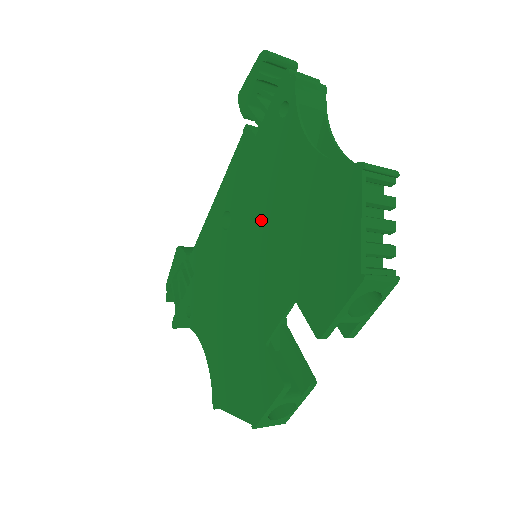
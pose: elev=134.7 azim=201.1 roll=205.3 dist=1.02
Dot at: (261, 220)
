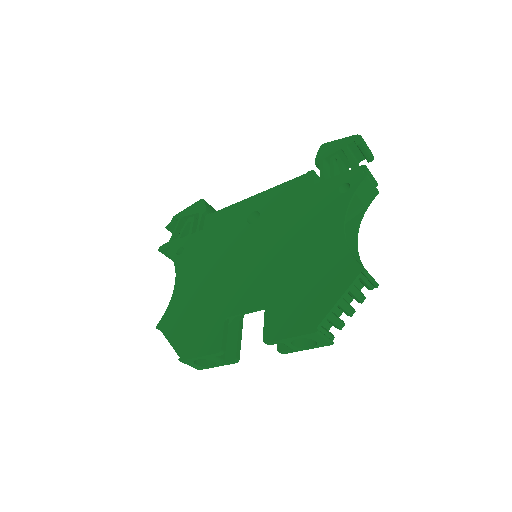
Dot at: (278, 241)
